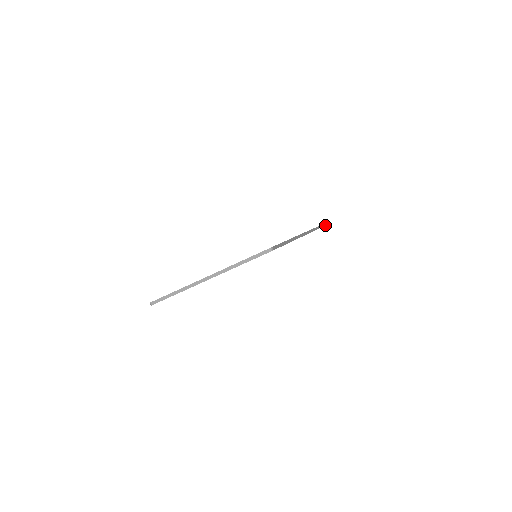
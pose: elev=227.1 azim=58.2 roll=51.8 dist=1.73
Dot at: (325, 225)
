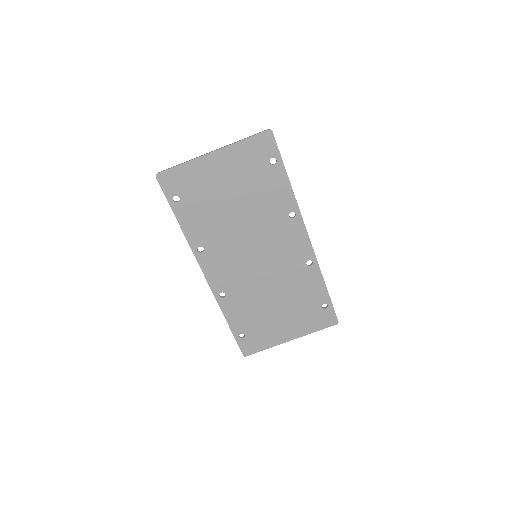
Dot at: (334, 310)
